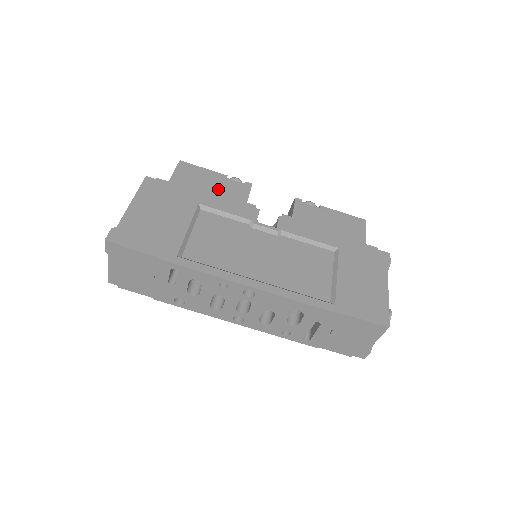
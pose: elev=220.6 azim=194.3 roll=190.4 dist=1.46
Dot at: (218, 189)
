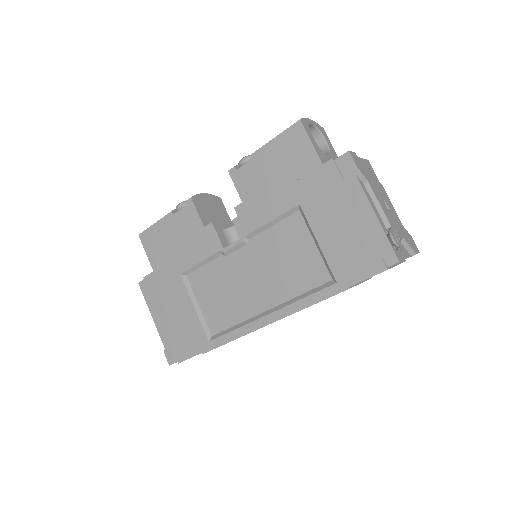
Dot at: (178, 236)
